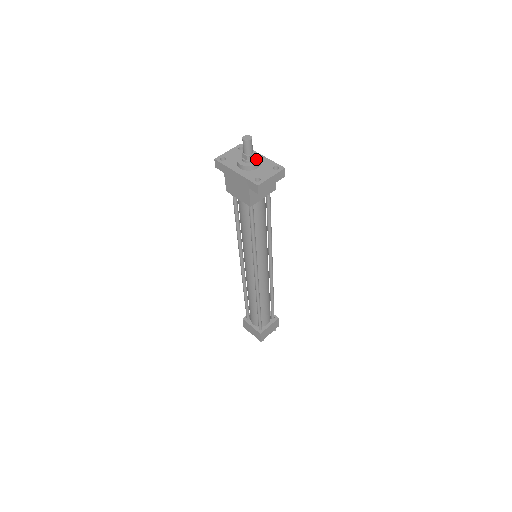
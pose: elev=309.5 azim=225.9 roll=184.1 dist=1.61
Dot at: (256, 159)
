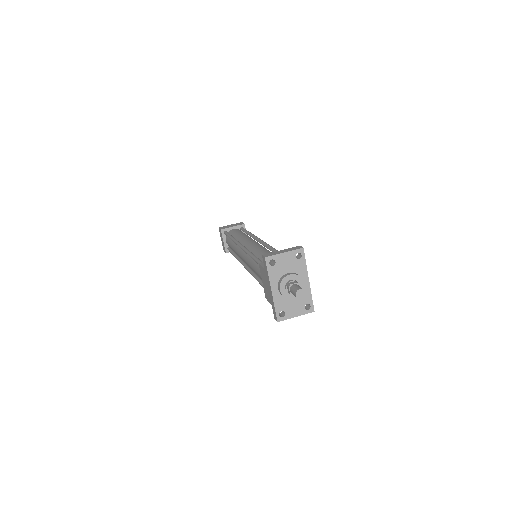
Dot at: occluded
